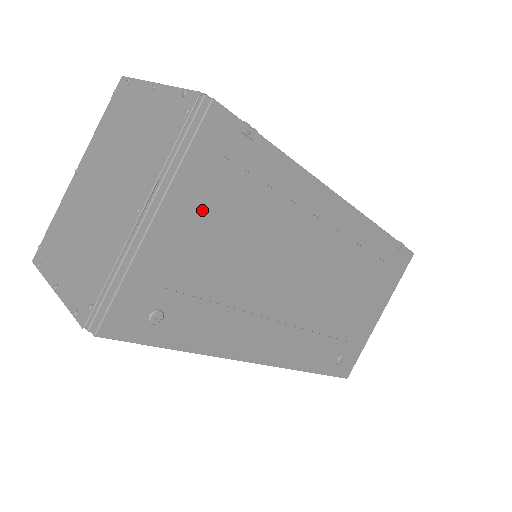
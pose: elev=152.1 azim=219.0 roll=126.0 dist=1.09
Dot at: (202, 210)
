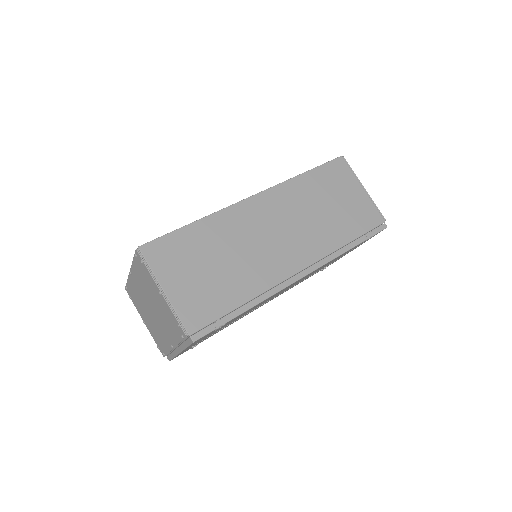
Dot at: occluded
